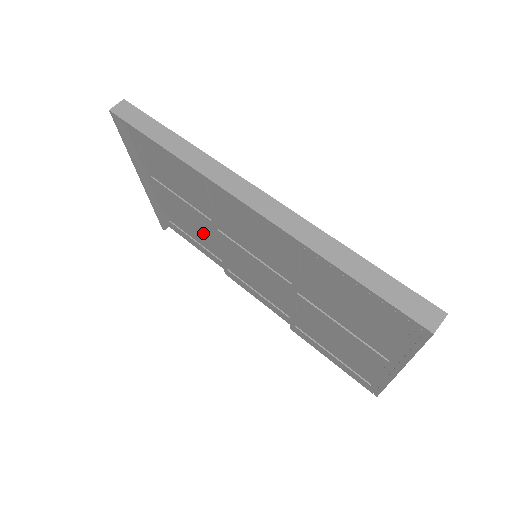
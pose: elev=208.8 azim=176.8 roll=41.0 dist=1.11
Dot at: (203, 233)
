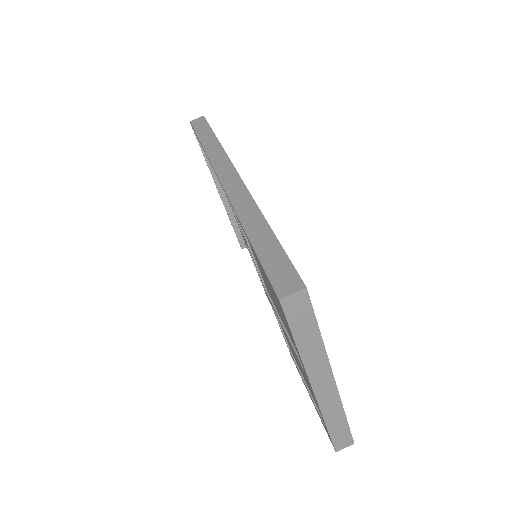
Dot at: occluded
